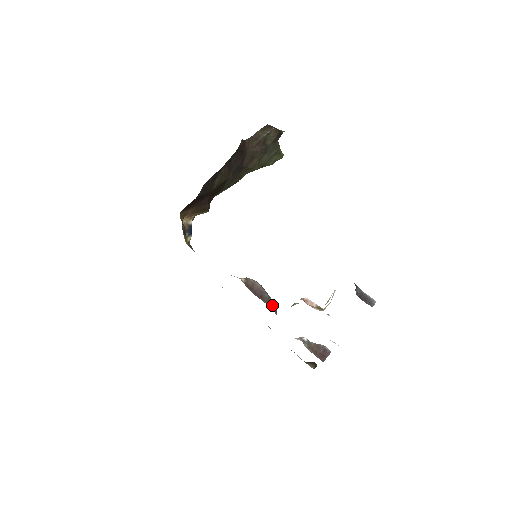
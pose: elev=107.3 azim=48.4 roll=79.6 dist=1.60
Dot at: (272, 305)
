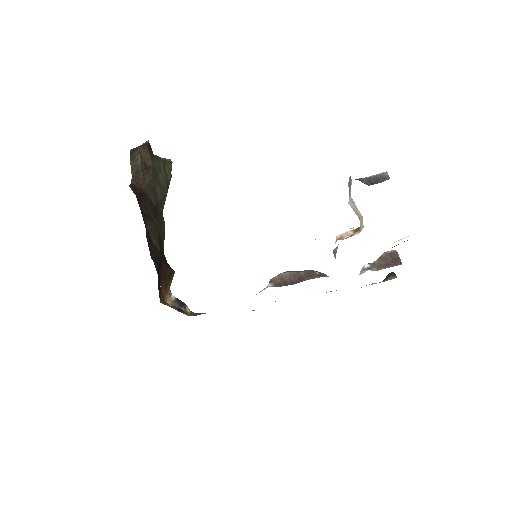
Dot at: (316, 274)
